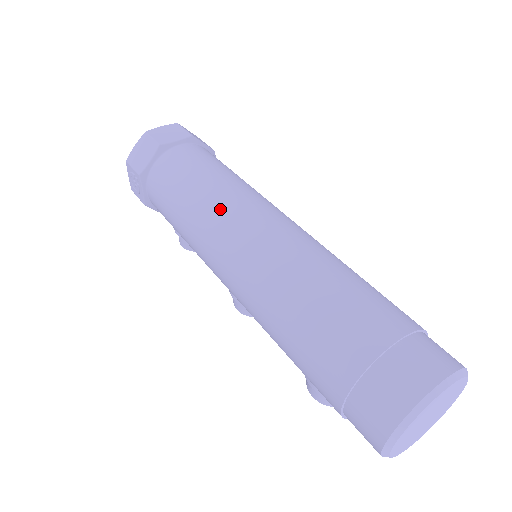
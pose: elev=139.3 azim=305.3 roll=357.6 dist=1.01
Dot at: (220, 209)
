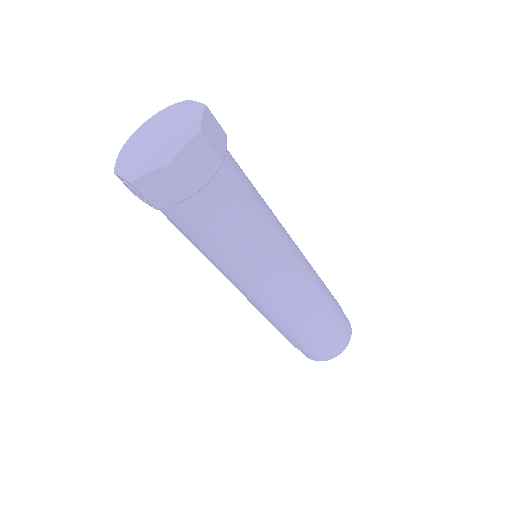
Dot at: (256, 270)
